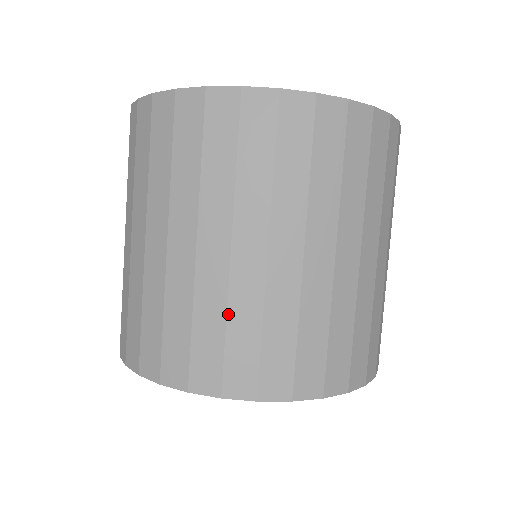
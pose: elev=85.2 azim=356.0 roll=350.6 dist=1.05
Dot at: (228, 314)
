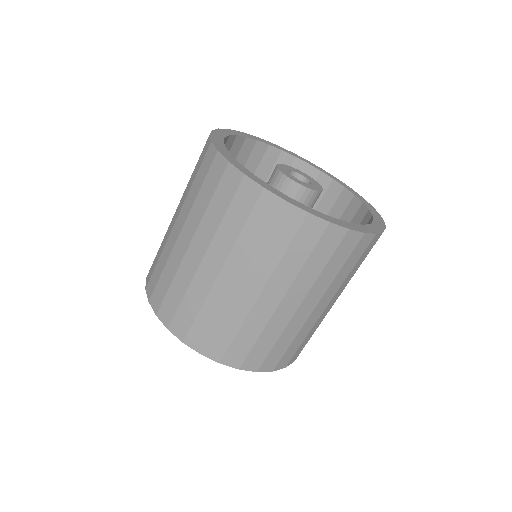
Dot at: (262, 333)
